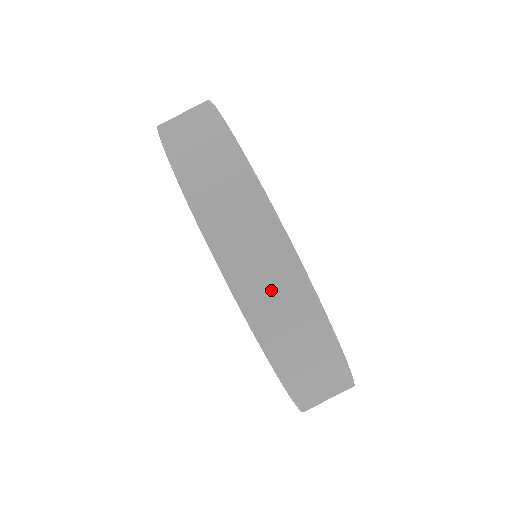
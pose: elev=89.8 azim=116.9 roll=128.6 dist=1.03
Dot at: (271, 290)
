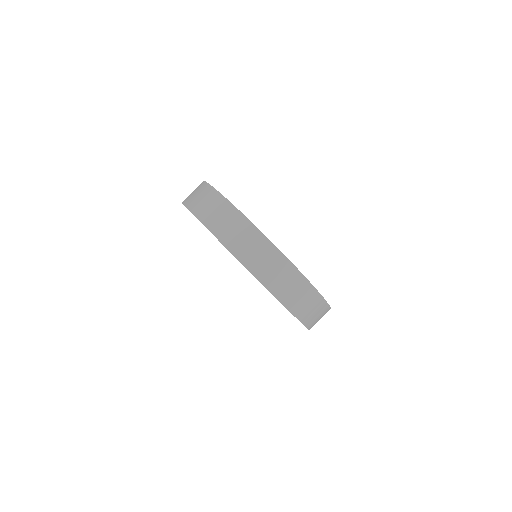
Dot at: (300, 298)
